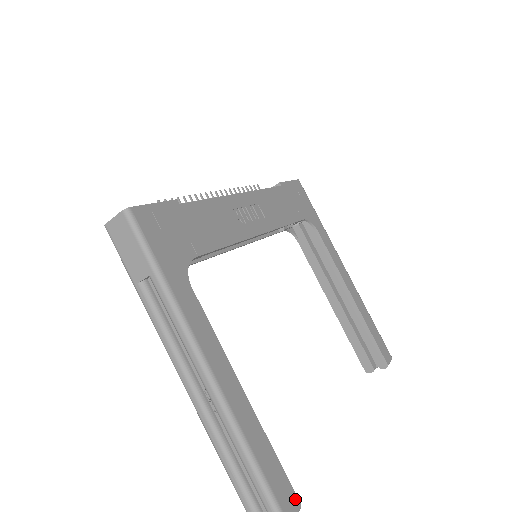
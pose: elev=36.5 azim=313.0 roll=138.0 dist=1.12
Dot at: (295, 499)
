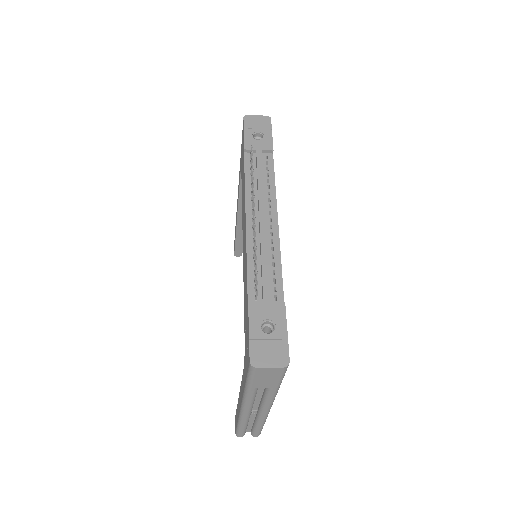
Dot at: occluded
